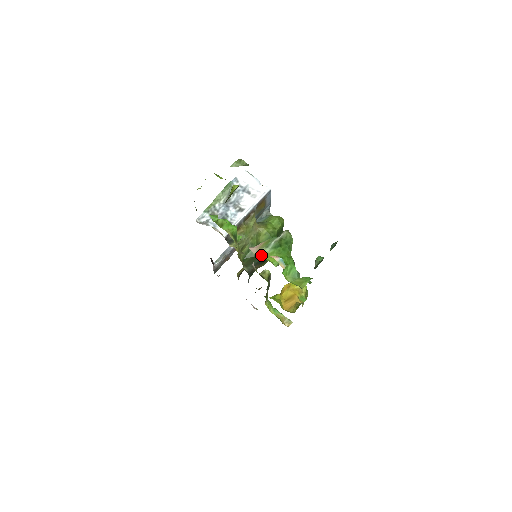
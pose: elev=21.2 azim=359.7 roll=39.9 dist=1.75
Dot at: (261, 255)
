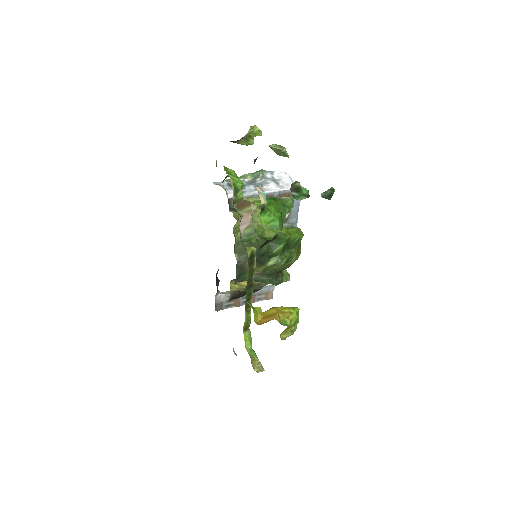
Dot at: (249, 200)
